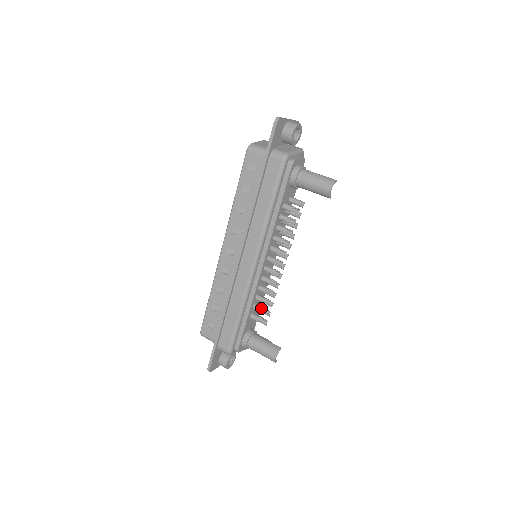
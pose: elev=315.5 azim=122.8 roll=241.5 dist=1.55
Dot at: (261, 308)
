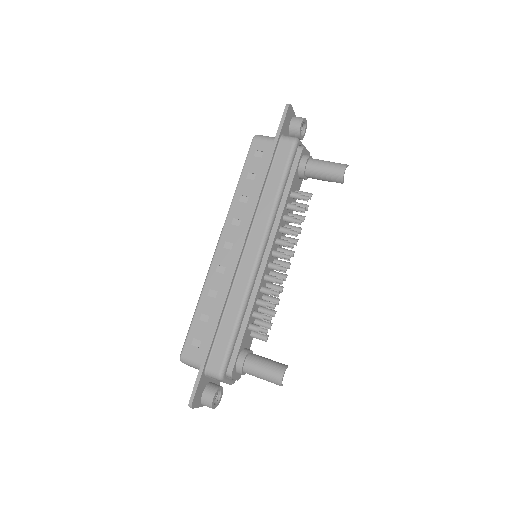
Dot at: (263, 314)
